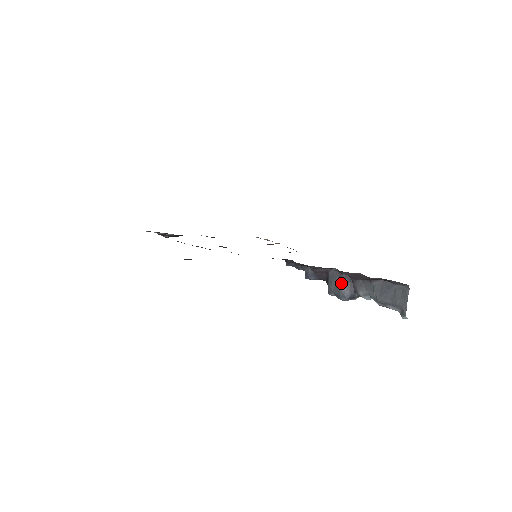
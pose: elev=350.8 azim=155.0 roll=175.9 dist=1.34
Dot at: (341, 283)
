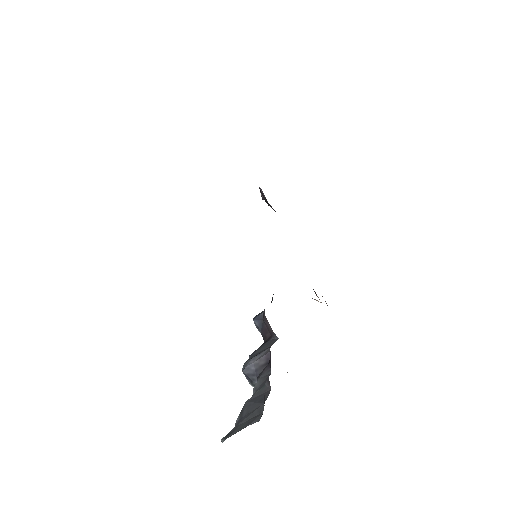
Dot at: (259, 353)
